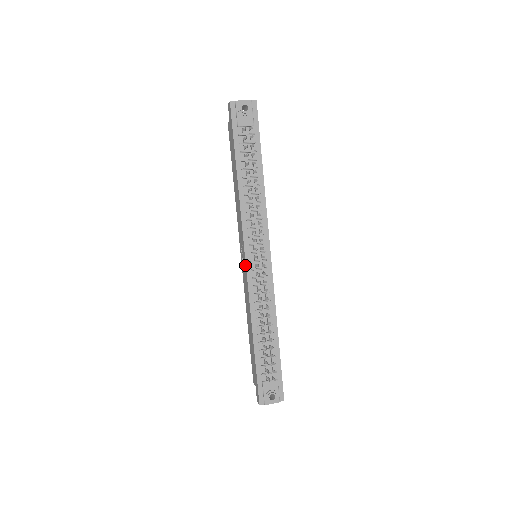
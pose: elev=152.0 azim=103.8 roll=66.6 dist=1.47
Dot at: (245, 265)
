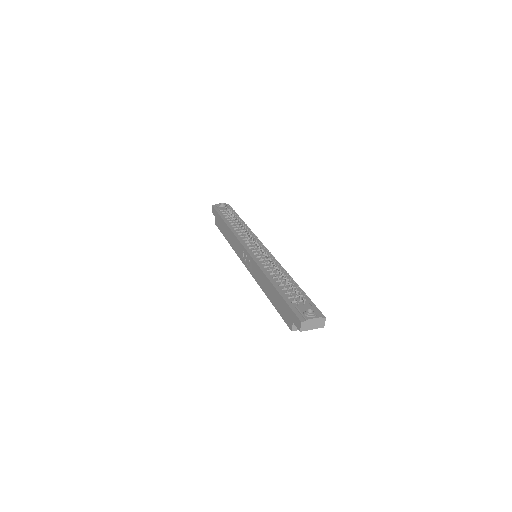
Dot at: (248, 254)
